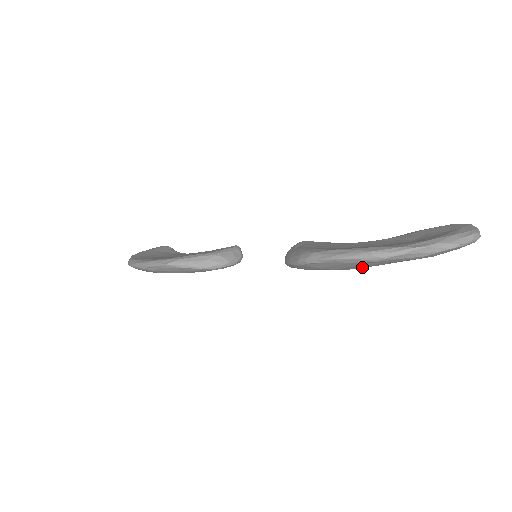
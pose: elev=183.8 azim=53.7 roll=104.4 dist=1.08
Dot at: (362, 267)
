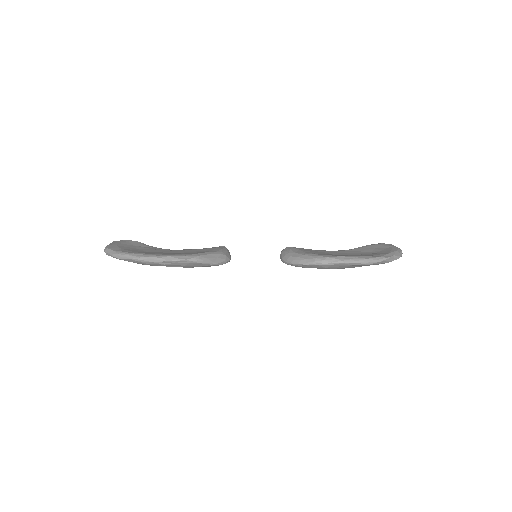
Dot at: occluded
